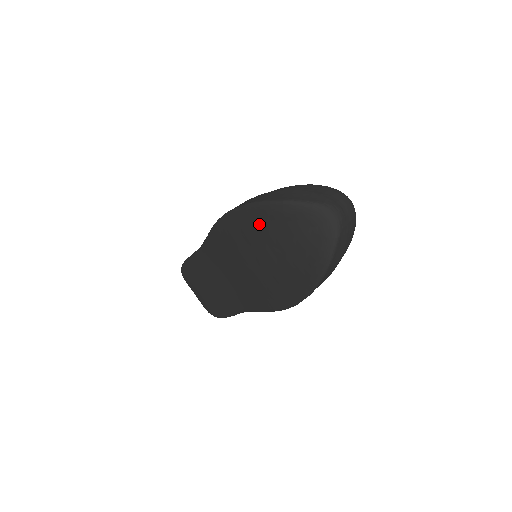
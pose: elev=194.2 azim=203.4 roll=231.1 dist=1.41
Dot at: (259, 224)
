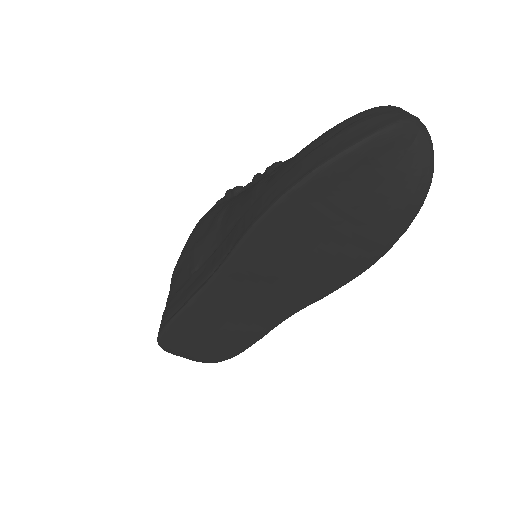
Dot at: (336, 185)
